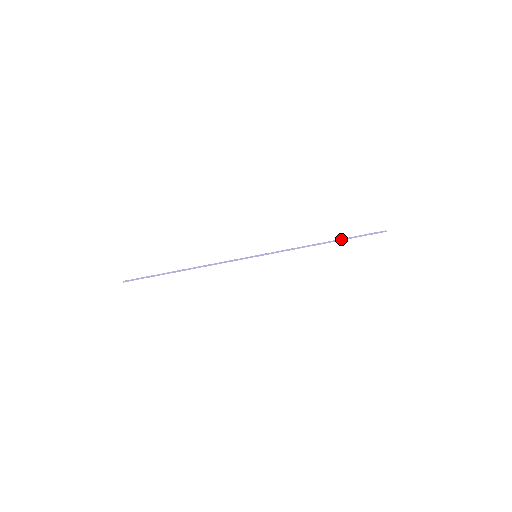
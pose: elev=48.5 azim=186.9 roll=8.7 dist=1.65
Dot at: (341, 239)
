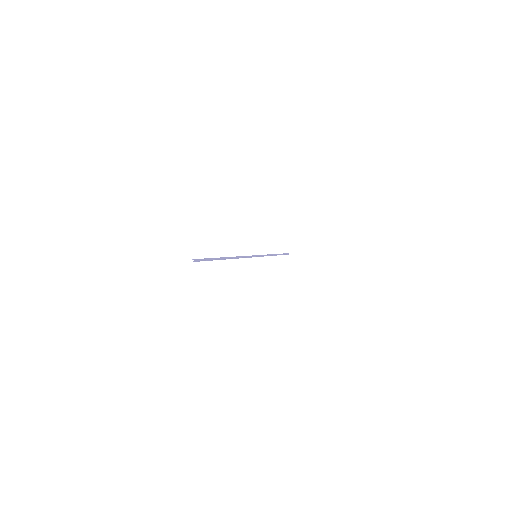
Dot at: (280, 254)
